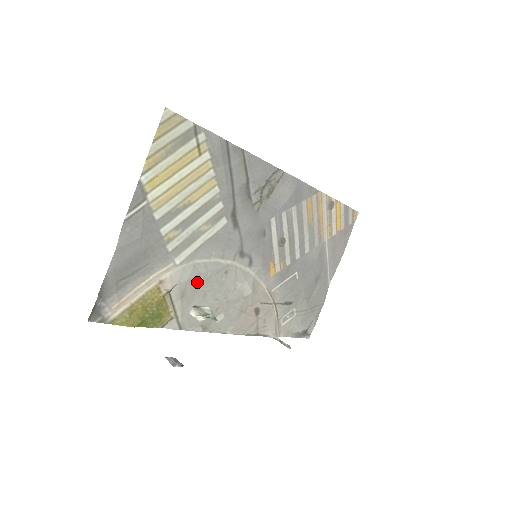
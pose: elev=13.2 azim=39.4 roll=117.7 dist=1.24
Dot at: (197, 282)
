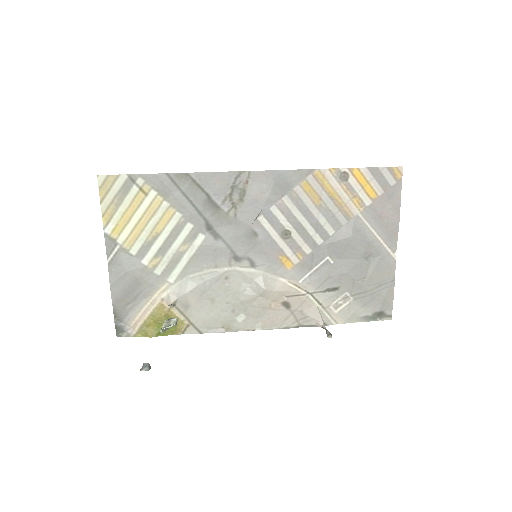
Dot at: (198, 293)
